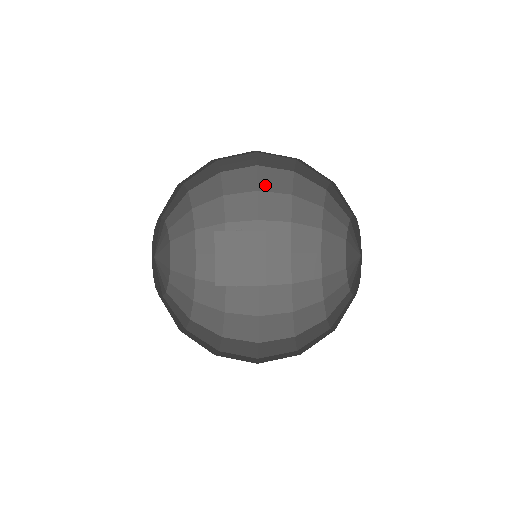
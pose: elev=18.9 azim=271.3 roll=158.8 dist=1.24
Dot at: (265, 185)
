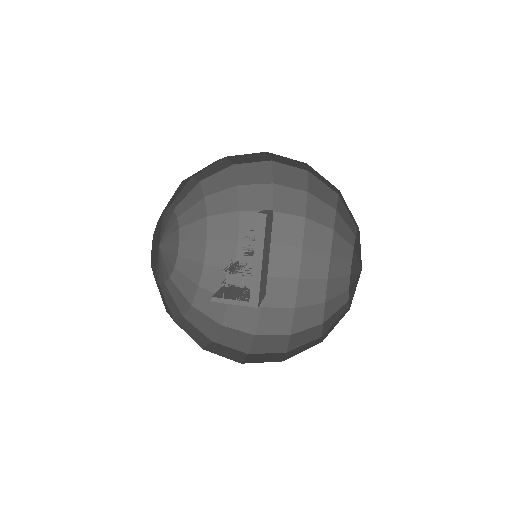
Dot at: occluded
